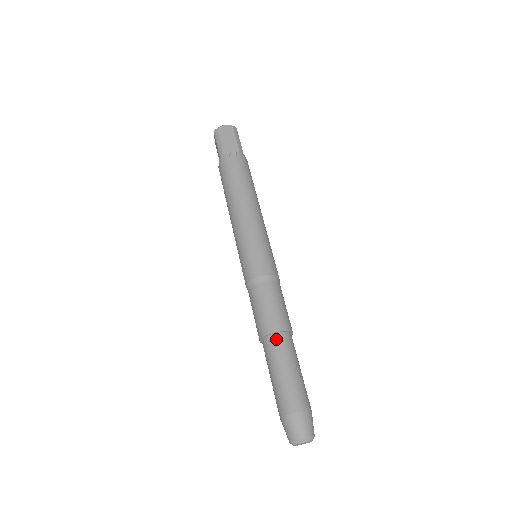
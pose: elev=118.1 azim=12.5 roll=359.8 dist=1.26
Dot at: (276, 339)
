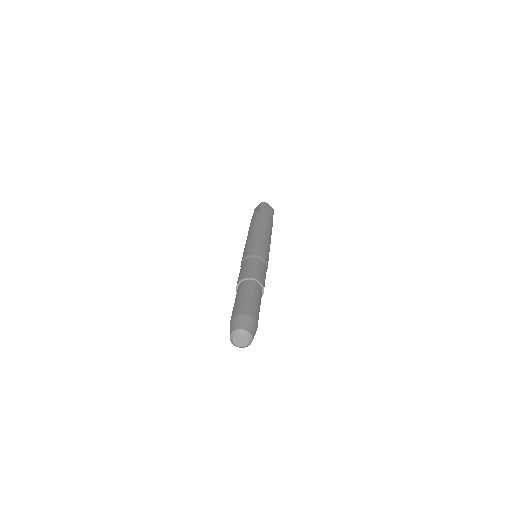
Dot at: (239, 287)
